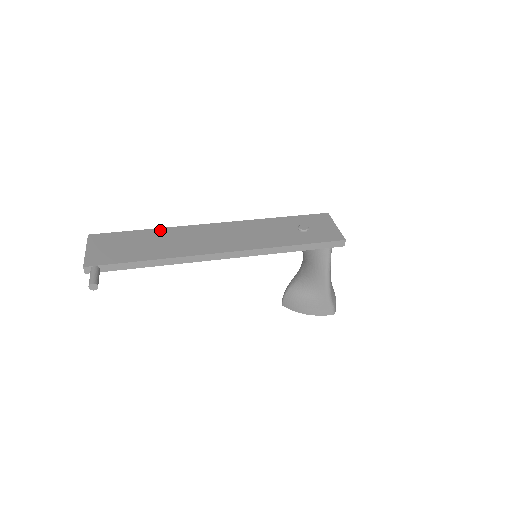
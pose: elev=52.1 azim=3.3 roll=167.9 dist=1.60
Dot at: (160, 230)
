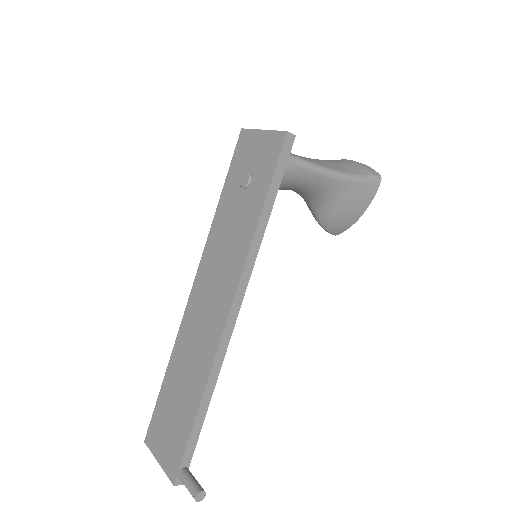
Dot at: (172, 361)
